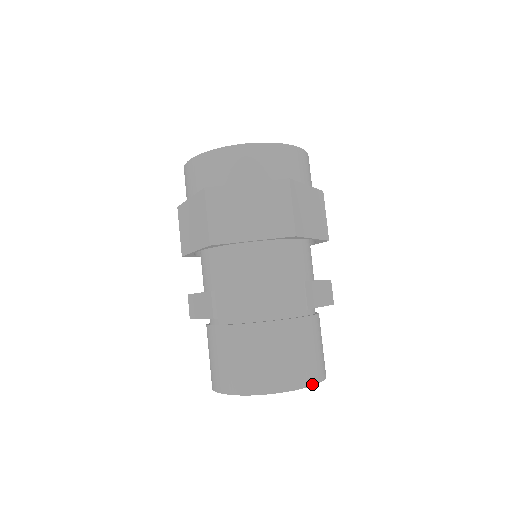
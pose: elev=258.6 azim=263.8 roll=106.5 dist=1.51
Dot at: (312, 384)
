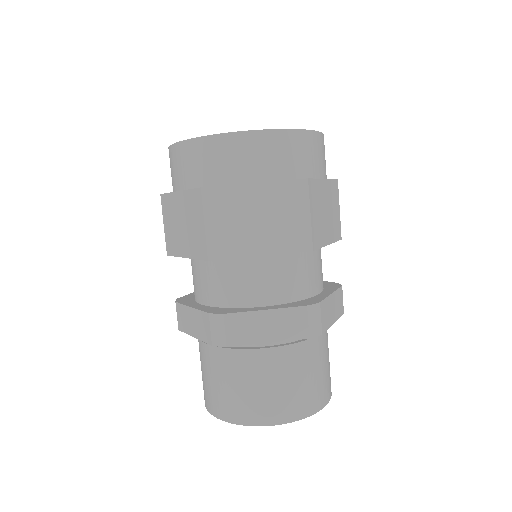
Dot at: (320, 409)
